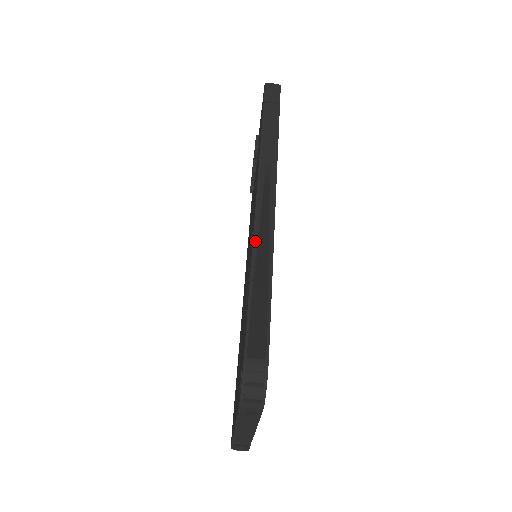
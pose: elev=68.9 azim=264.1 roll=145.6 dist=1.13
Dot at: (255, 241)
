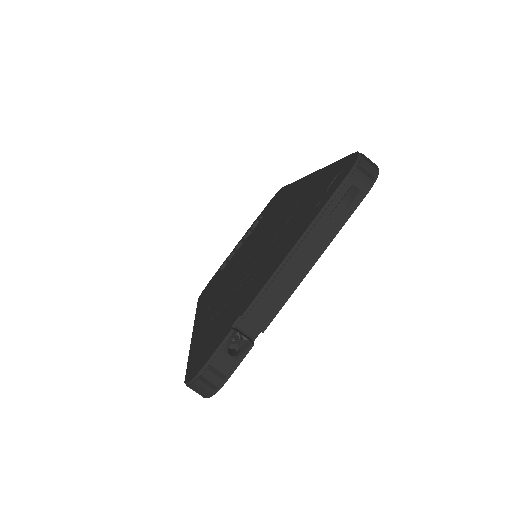
Dot at: occluded
